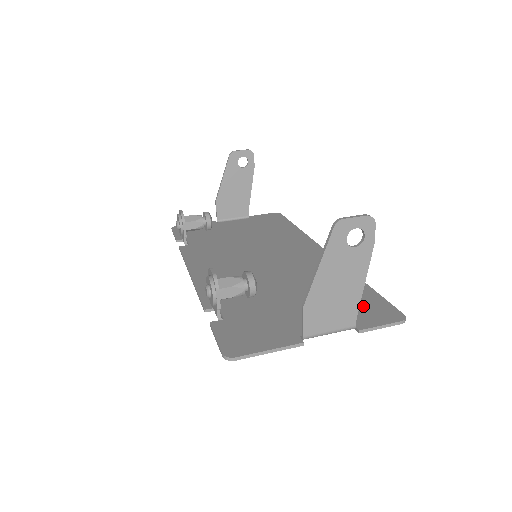
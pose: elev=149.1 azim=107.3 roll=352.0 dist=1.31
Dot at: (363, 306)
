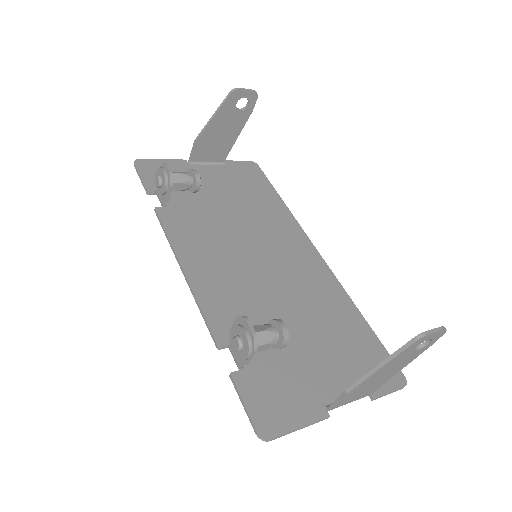
Dot at: (370, 359)
